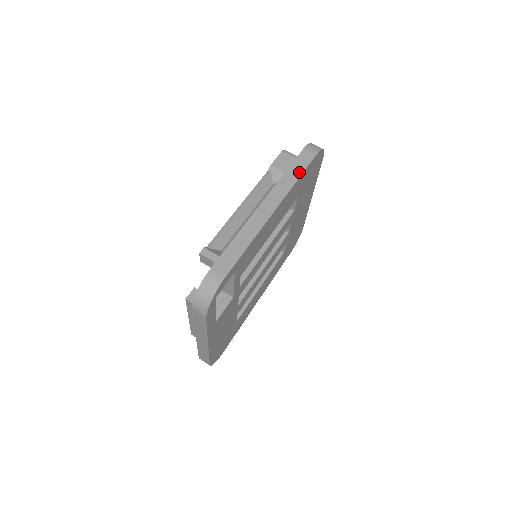
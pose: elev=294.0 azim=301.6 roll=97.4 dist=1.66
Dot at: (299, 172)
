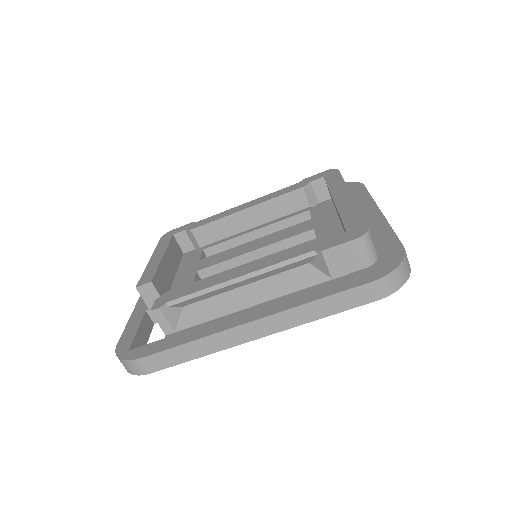
Dot at: (332, 310)
